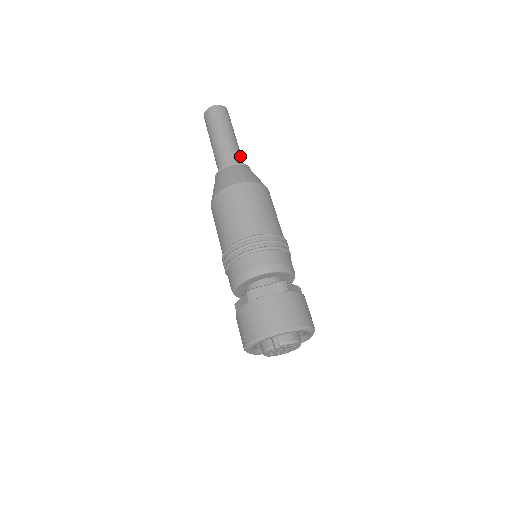
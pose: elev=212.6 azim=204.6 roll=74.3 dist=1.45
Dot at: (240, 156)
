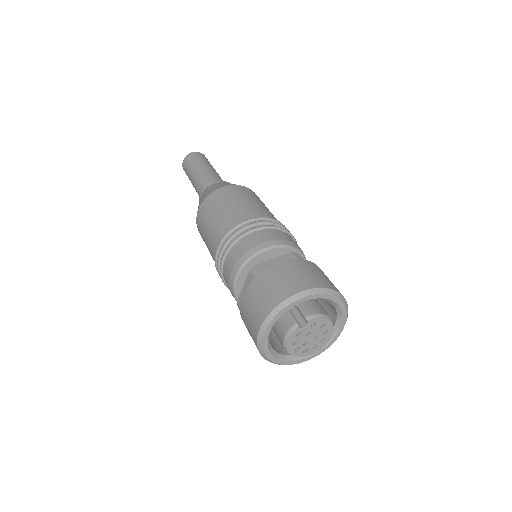
Dot at: occluded
